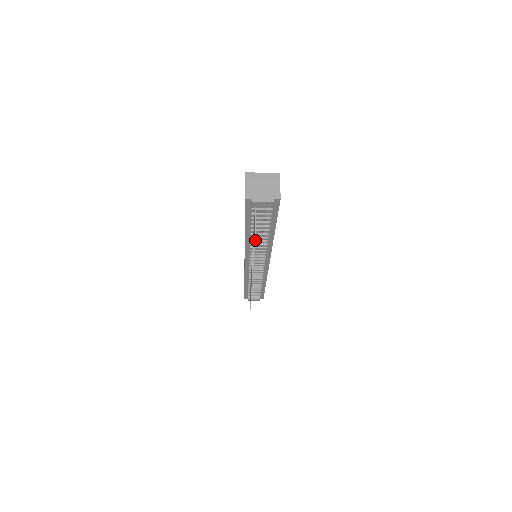
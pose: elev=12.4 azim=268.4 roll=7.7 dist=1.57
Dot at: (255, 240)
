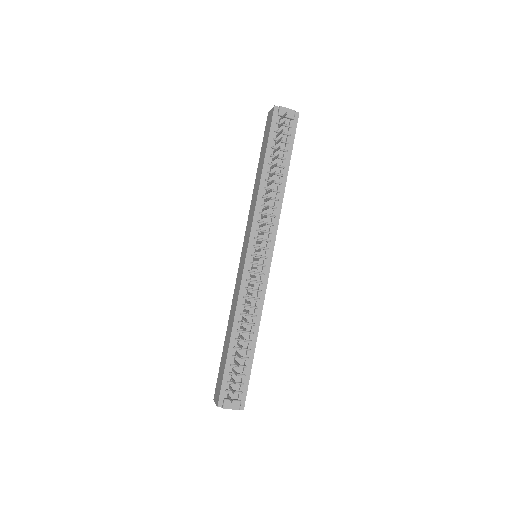
Dot at: (268, 188)
